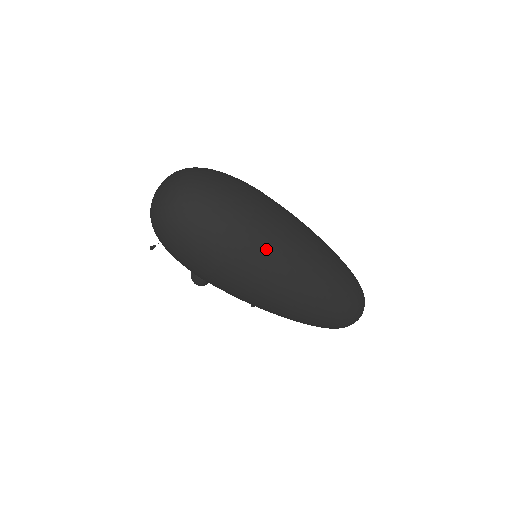
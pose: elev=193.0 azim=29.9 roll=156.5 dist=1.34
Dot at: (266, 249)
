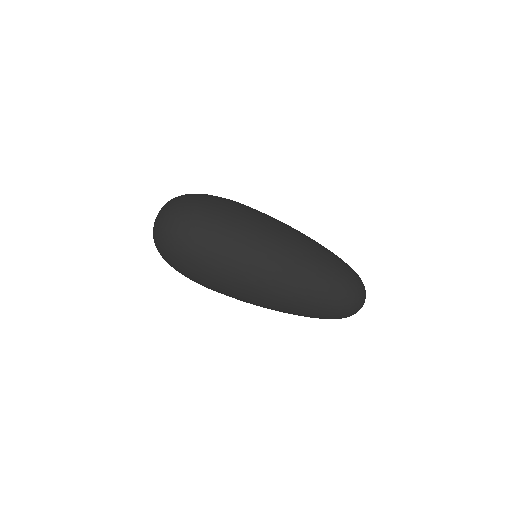
Dot at: (232, 279)
